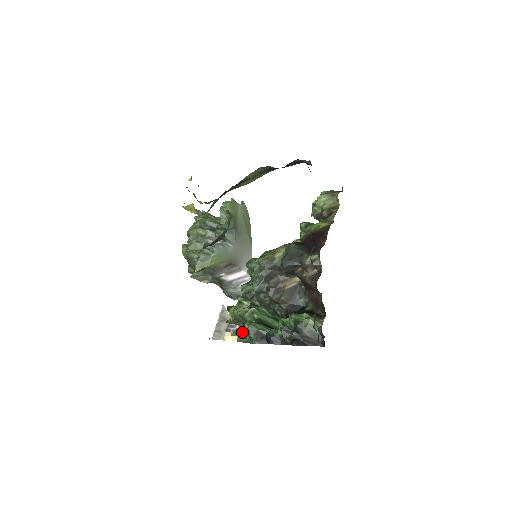
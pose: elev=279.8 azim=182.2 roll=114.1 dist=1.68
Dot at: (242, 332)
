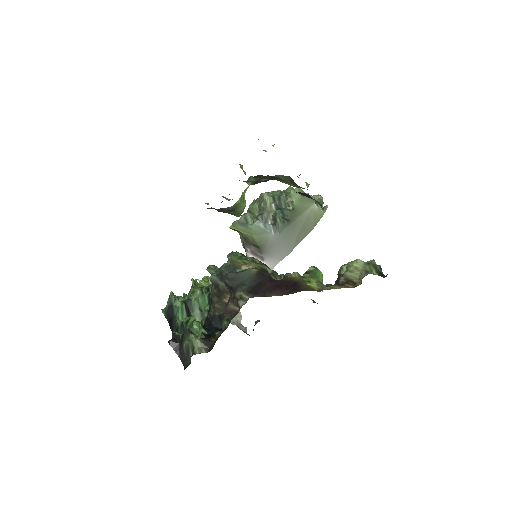
Dot at: occluded
